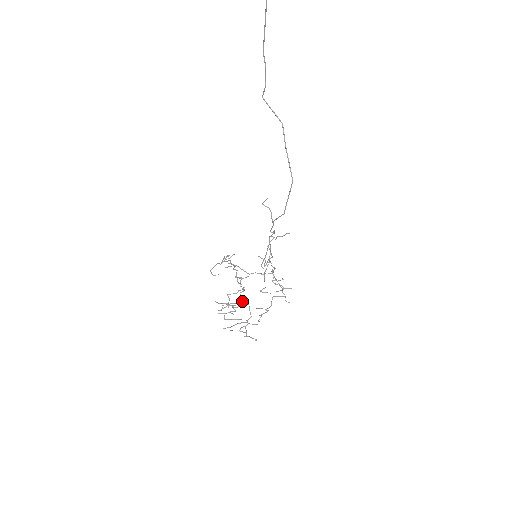
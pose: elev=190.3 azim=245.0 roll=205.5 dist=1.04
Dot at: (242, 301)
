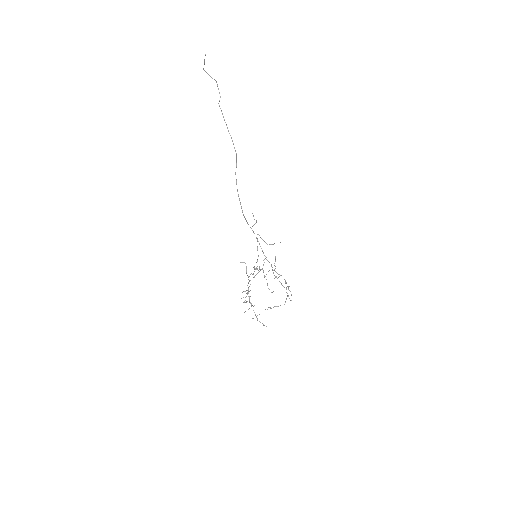
Dot at: (248, 288)
